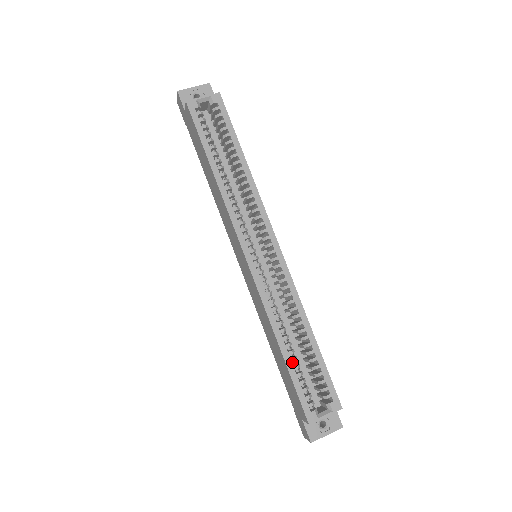
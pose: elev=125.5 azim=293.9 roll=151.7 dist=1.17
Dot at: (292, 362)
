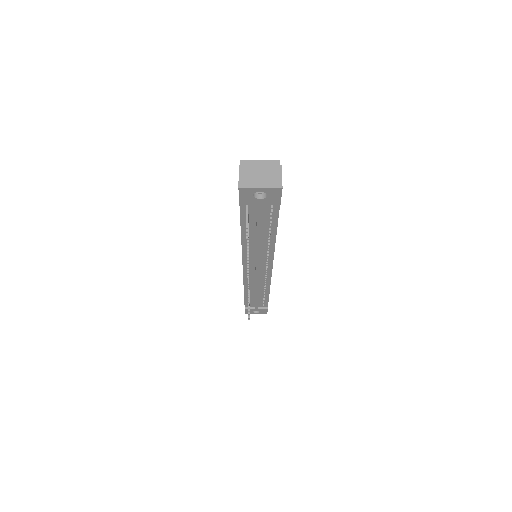
Dot at: occluded
